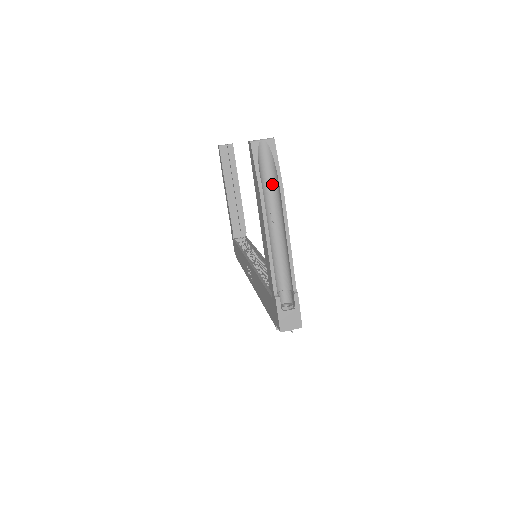
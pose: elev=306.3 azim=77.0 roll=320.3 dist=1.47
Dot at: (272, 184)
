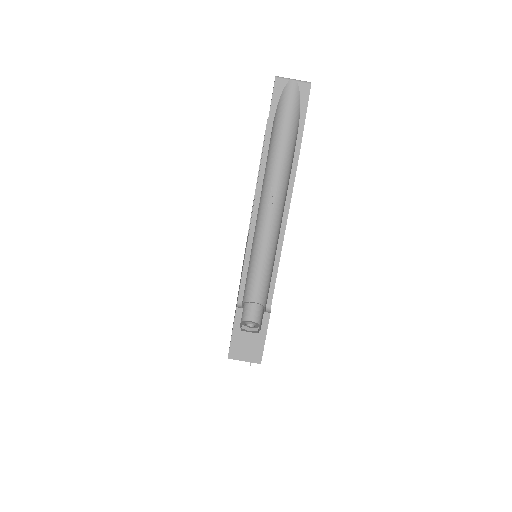
Dot at: (287, 148)
